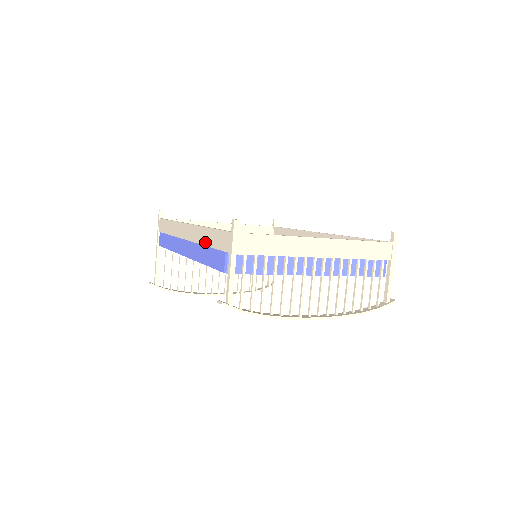
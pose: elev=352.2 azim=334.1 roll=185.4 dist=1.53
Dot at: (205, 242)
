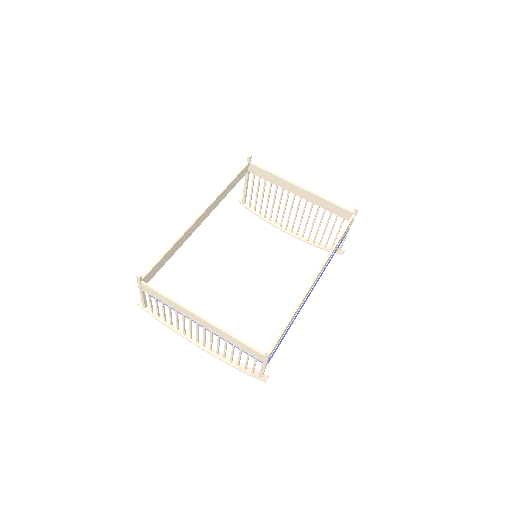
Dot at: occluded
